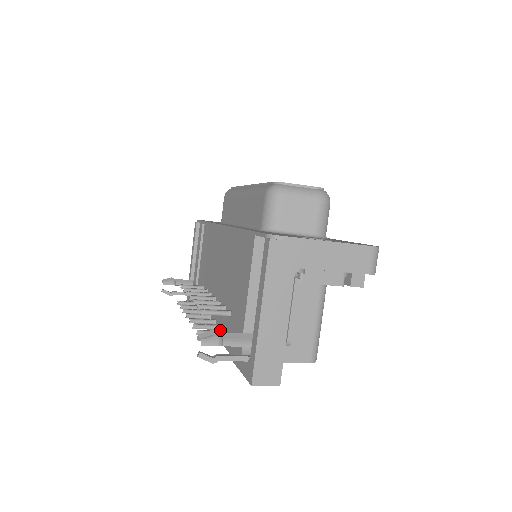
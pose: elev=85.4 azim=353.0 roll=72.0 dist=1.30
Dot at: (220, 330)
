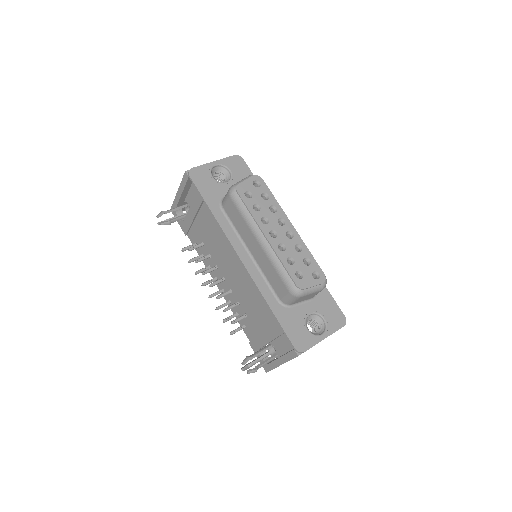
Dot at: (235, 314)
